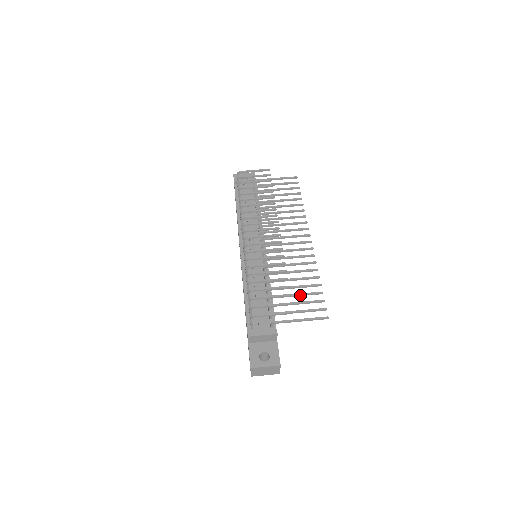
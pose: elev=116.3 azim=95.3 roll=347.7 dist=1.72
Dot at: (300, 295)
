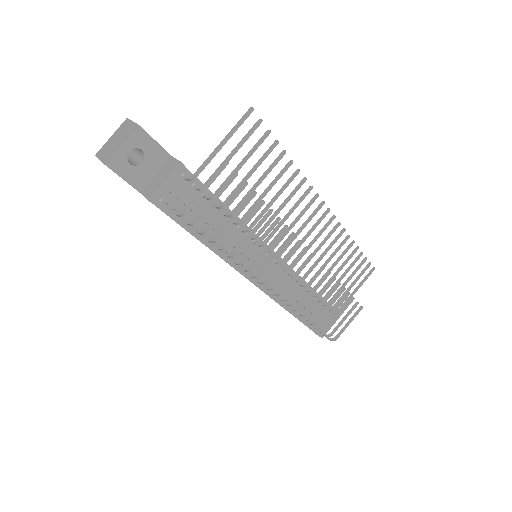
Dot at: occluded
